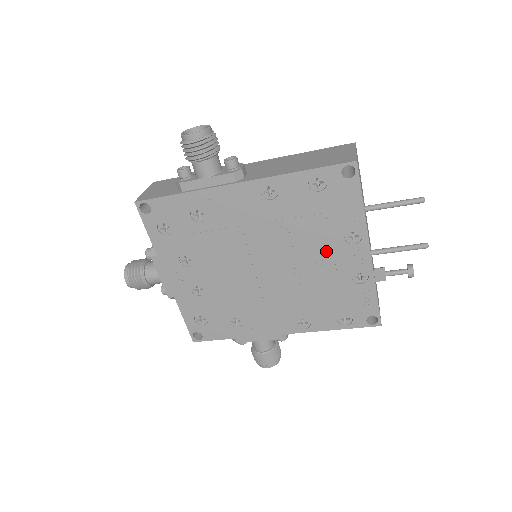
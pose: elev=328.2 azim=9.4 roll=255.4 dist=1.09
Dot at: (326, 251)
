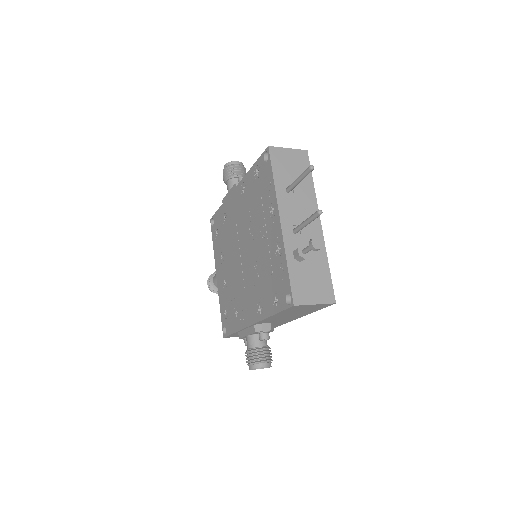
Dot at: (264, 229)
